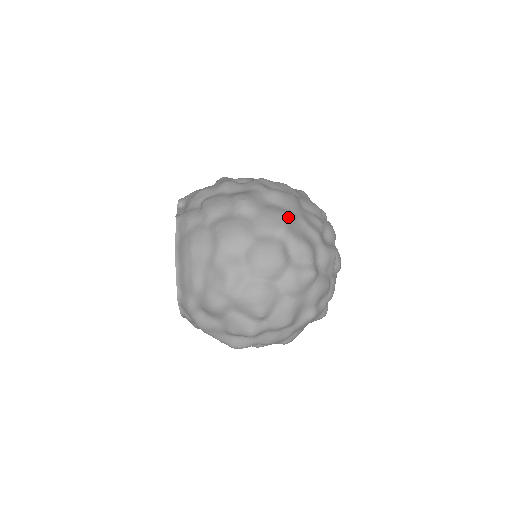
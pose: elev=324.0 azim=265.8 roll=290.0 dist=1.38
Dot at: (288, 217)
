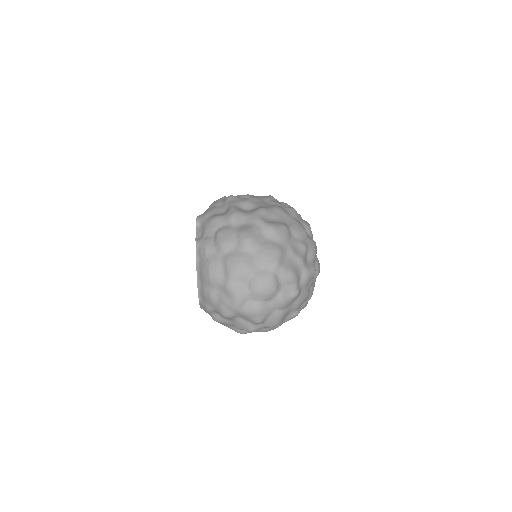
Dot at: (280, 253)
